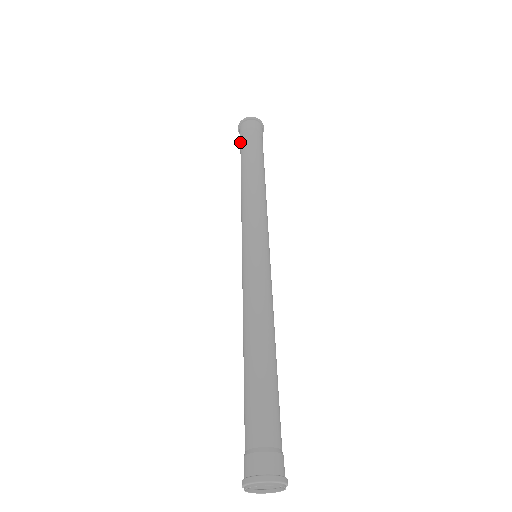
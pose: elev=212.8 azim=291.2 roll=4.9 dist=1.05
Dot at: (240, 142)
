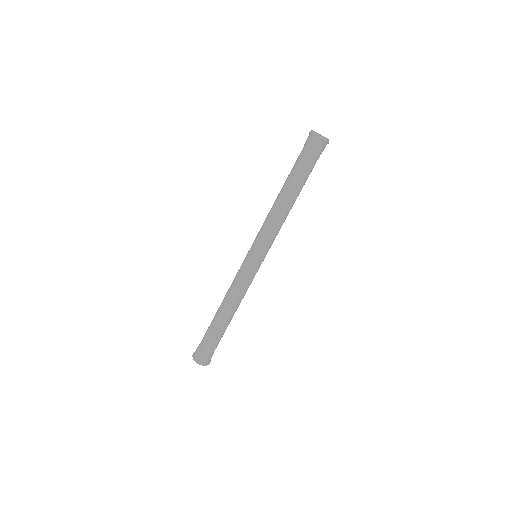
Dot at: (307, 155)
